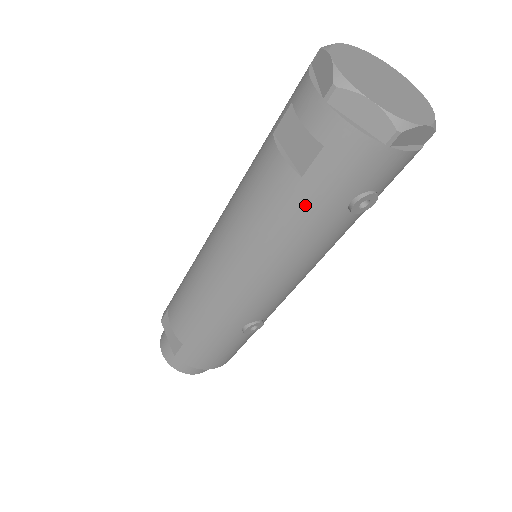
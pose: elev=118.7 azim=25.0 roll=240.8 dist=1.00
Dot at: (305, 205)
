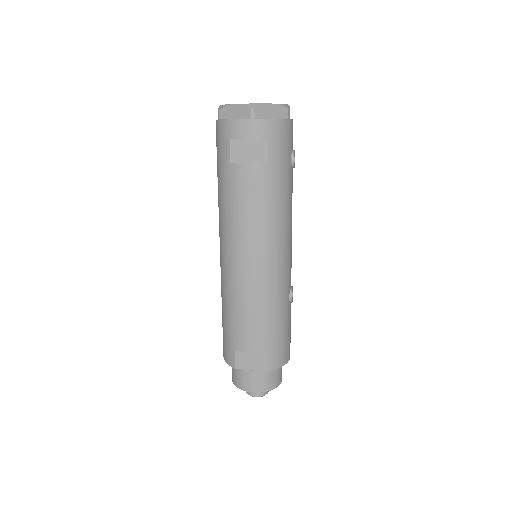
Dot at: (278, 177)
